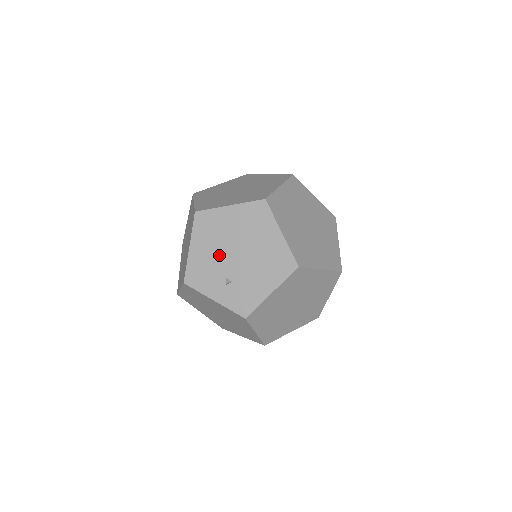
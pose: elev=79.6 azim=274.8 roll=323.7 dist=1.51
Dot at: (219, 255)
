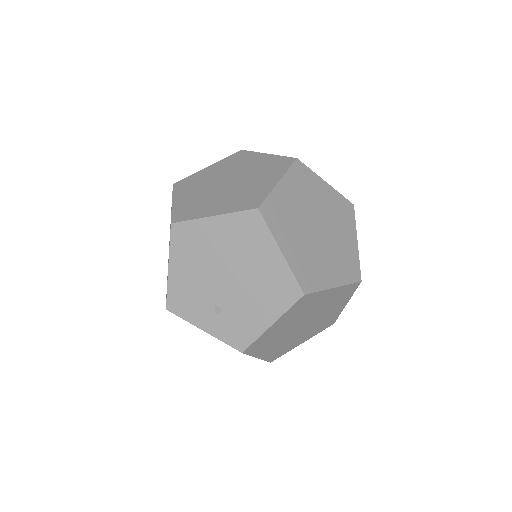
Dot at: (205, 278)
